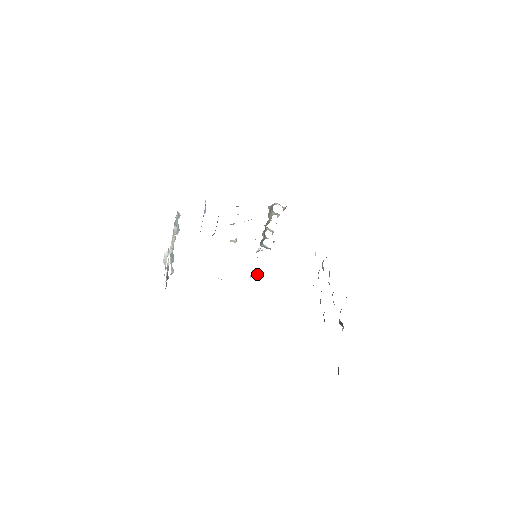
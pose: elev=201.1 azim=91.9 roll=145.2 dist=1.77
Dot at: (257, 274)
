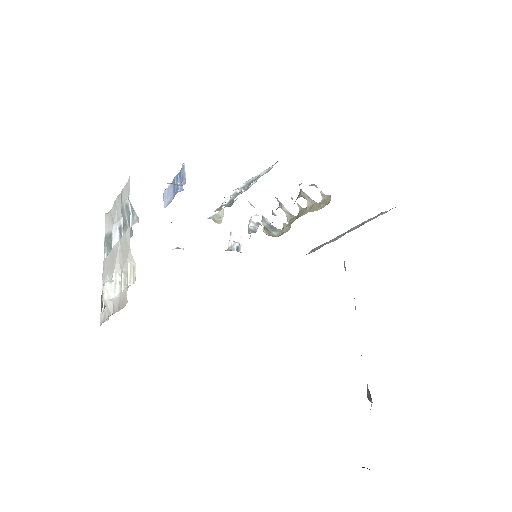
Dot at: (239, 240)
